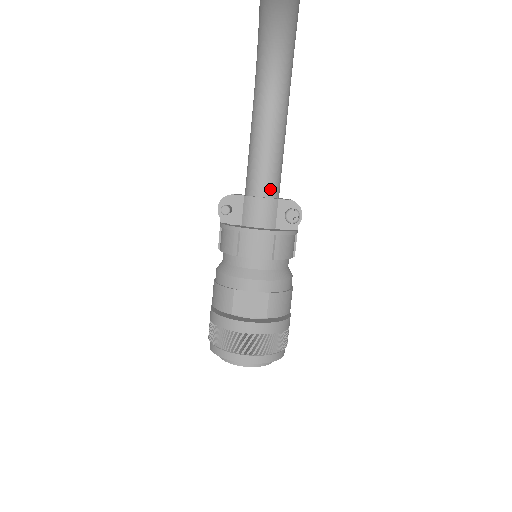
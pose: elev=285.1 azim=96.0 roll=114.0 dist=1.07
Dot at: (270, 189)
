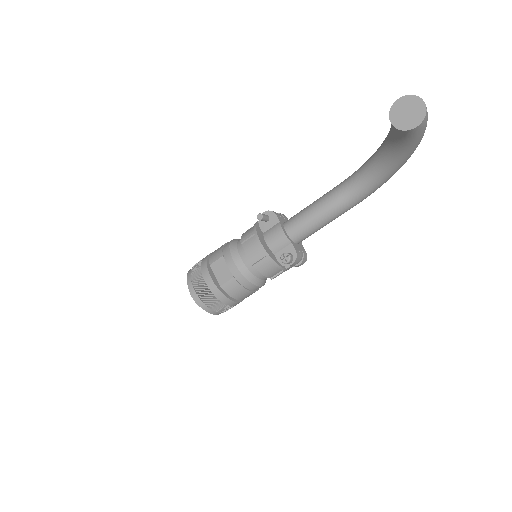
Dot at: (294, 234)
